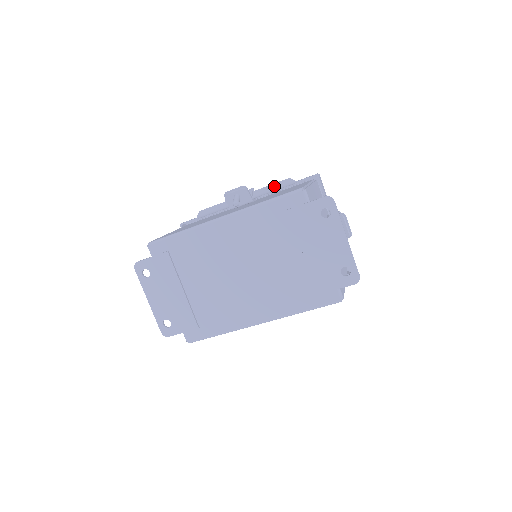
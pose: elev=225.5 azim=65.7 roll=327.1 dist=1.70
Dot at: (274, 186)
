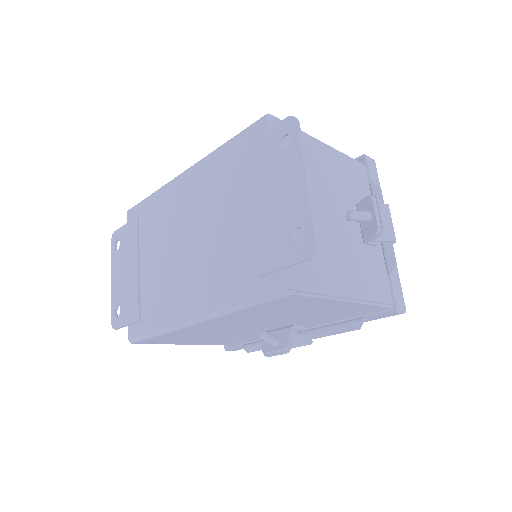
Dot at: occluded
